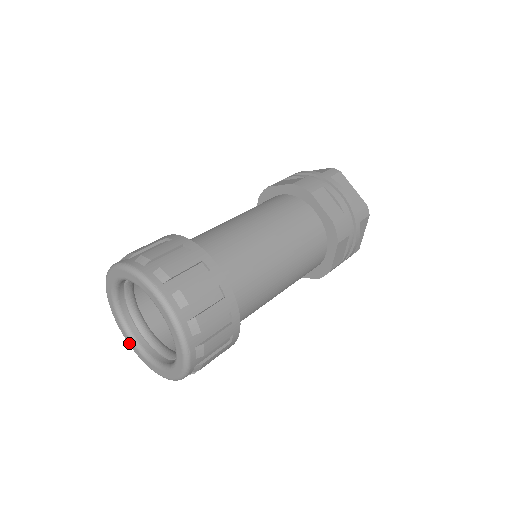
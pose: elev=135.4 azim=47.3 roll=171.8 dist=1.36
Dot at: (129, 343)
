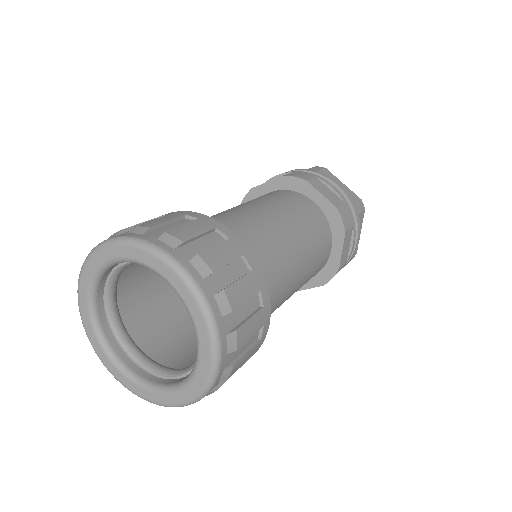
Dot at: (113, 372)
